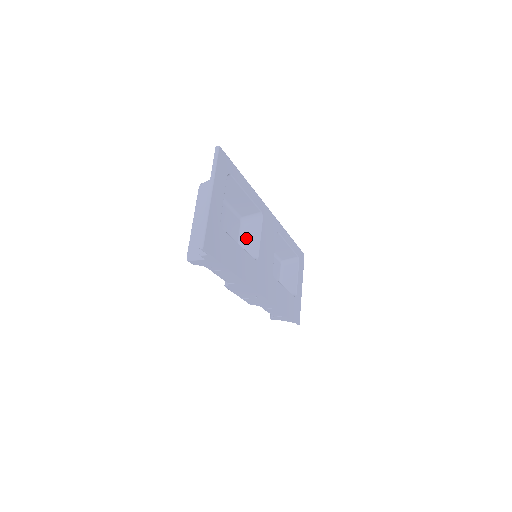
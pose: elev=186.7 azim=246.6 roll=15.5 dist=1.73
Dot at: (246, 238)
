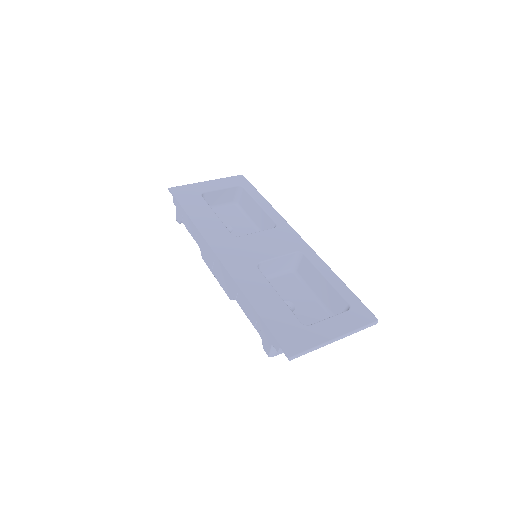
Dot at: occluded
